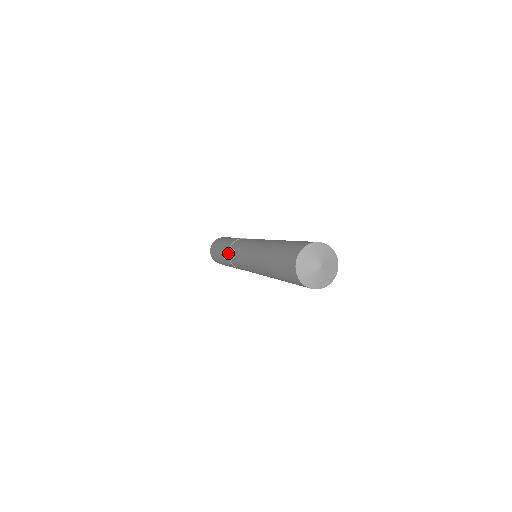
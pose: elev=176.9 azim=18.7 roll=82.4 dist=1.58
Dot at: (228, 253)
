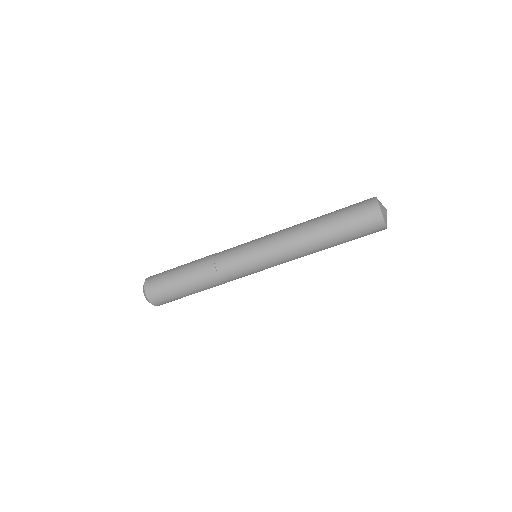
Dot at: occluded
